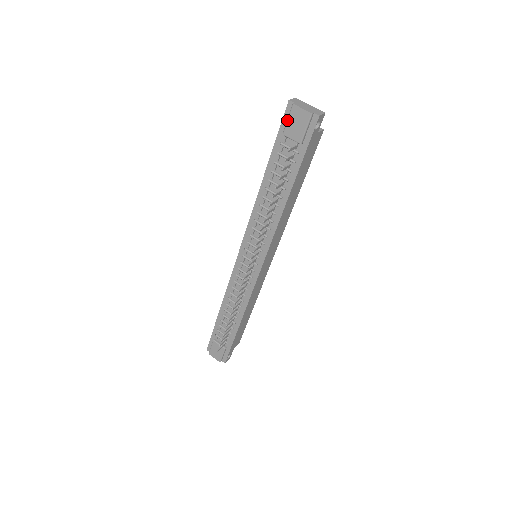
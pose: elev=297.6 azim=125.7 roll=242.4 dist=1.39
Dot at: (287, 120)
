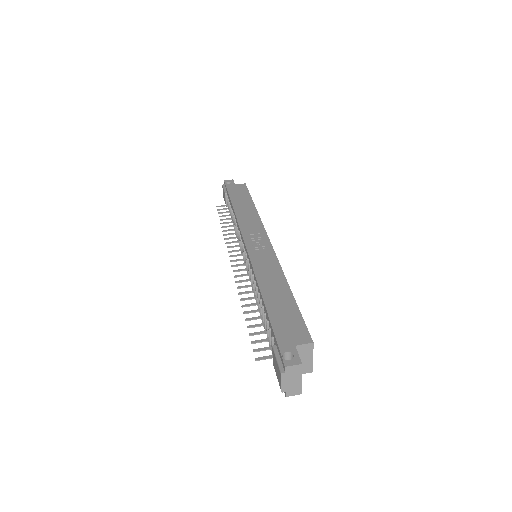
Dot at: (276, 358)
